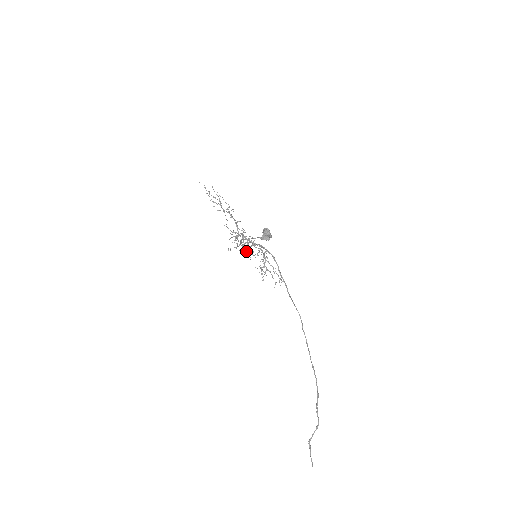
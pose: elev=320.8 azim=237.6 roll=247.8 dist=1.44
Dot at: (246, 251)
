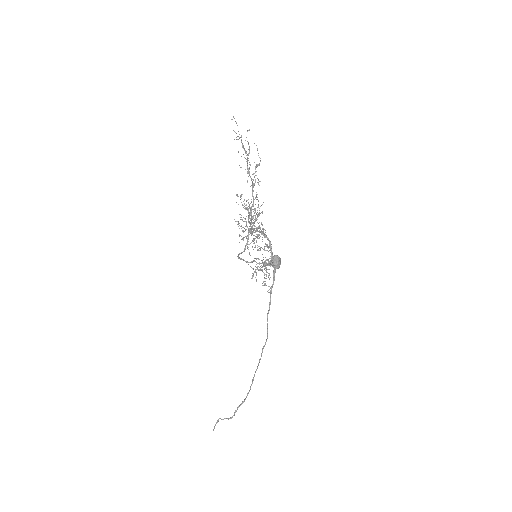
Dot at: occluded
